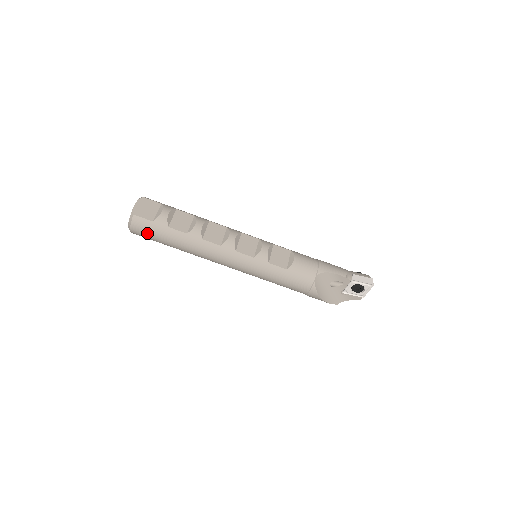
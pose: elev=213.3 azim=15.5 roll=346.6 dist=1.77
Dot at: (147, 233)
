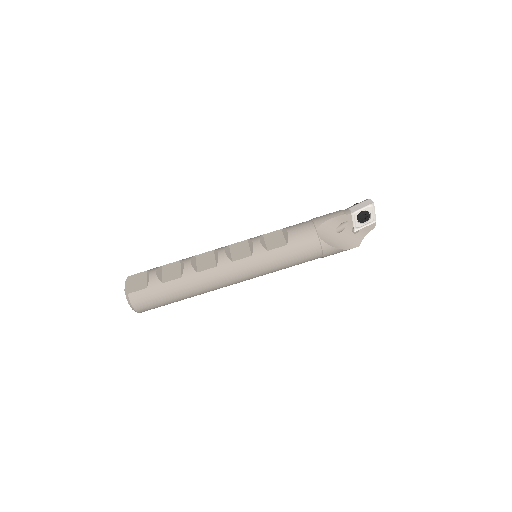
Dot at: (150, 302)
